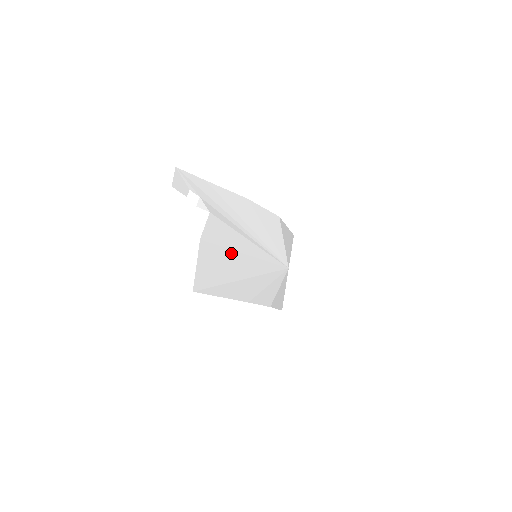
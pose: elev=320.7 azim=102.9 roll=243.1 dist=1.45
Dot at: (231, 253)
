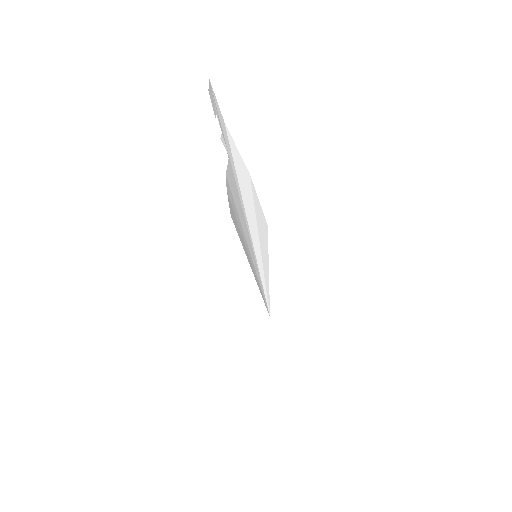
Dot at: (241, 228)
